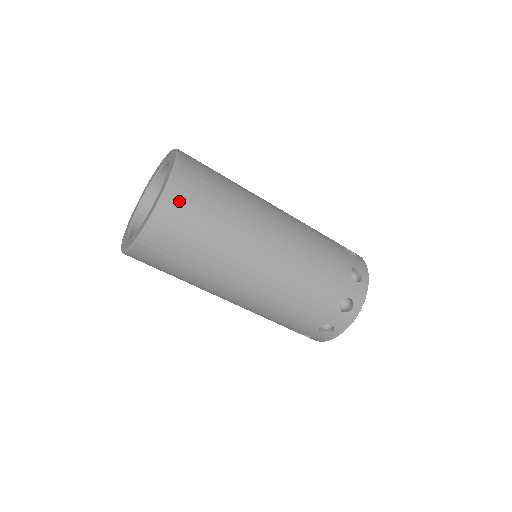
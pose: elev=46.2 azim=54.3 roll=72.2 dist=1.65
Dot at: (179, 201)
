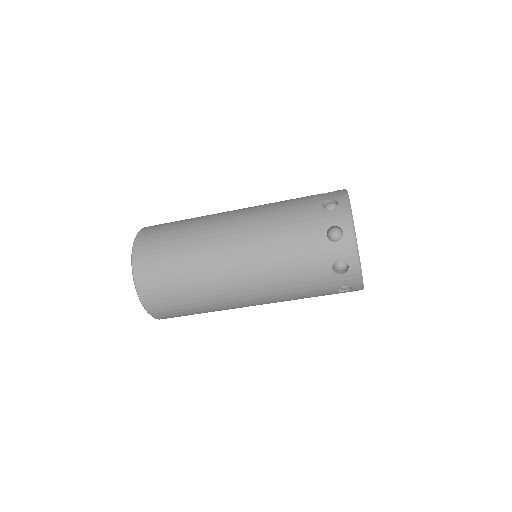
Dot at: (144, 254)
